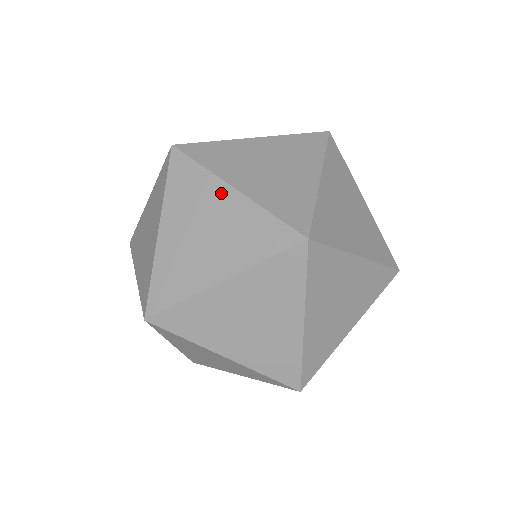
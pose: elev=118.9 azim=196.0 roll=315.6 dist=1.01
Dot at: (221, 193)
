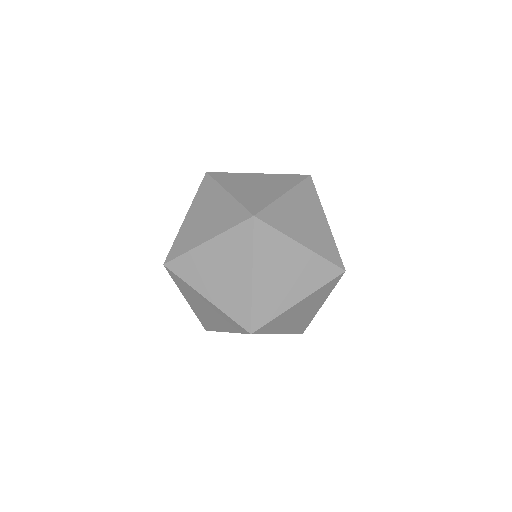
Dot at: (253, 176)
